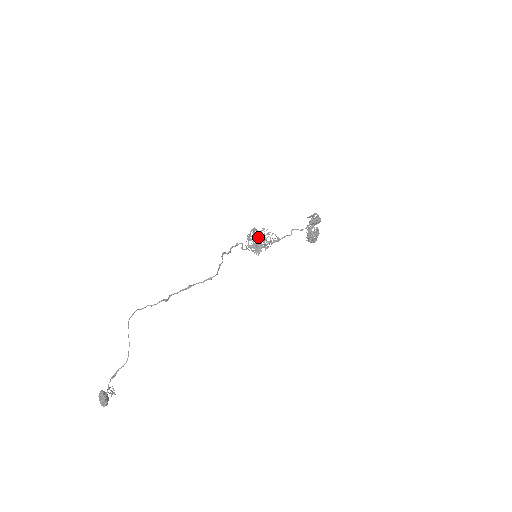
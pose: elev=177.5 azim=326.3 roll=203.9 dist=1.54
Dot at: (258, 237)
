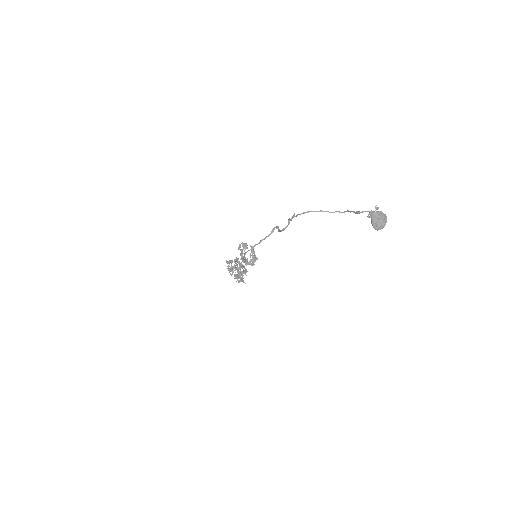
Dot at: (236, 261)
